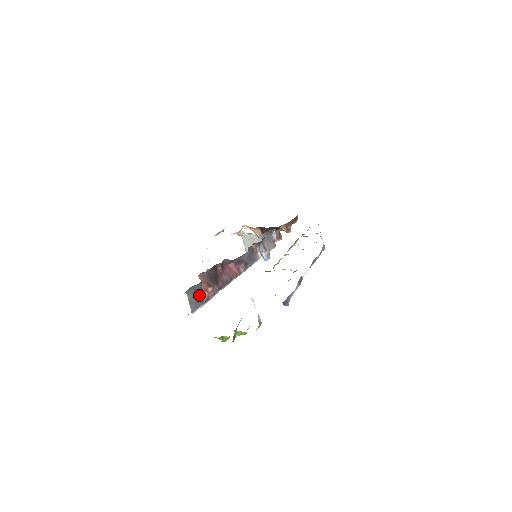
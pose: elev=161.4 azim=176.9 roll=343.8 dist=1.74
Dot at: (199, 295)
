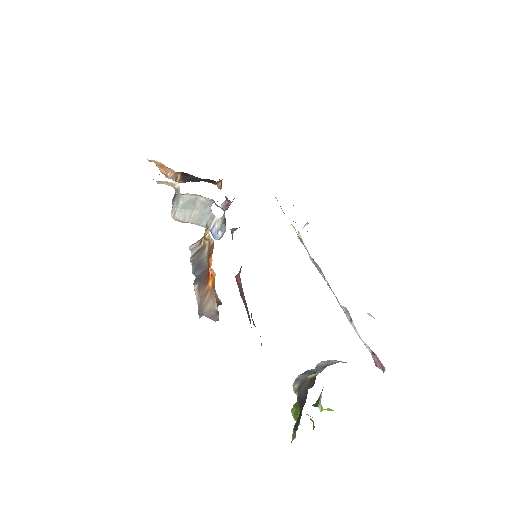
Dot at: occluded
